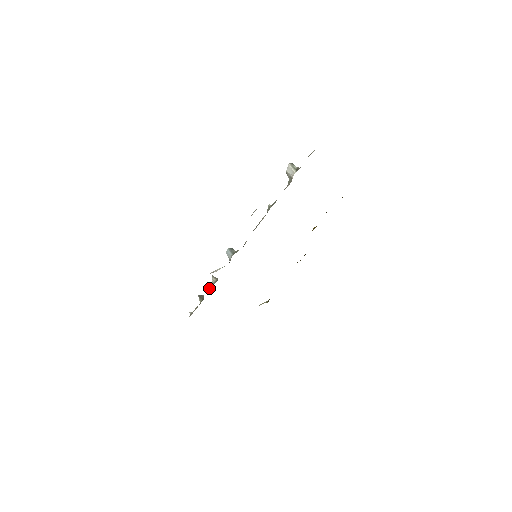
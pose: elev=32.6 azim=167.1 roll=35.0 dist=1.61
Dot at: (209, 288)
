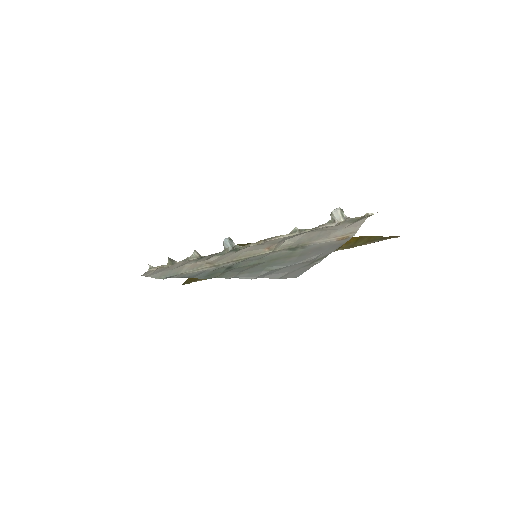
Dot at: (186, 258)
